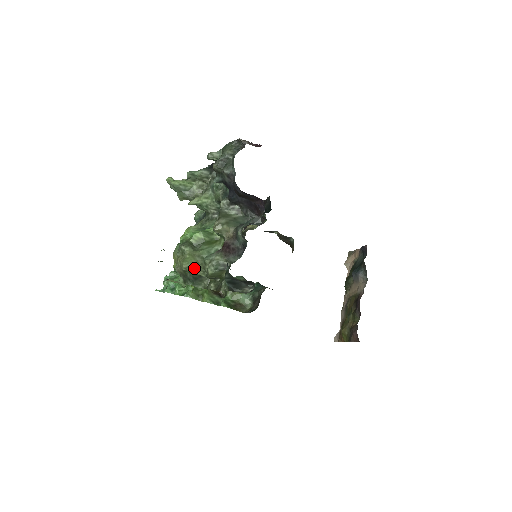
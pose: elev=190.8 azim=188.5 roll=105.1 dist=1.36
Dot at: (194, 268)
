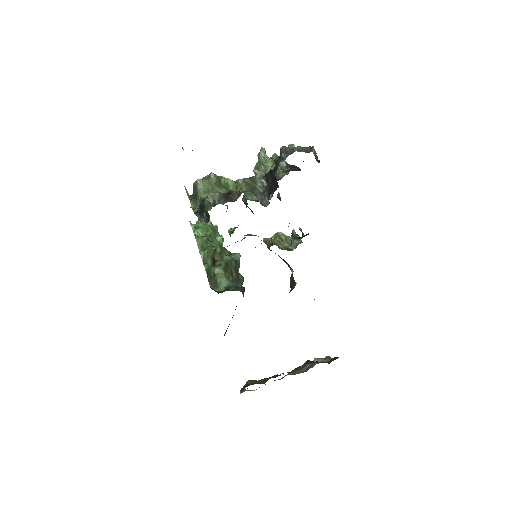
Dot at: (201, 189)
